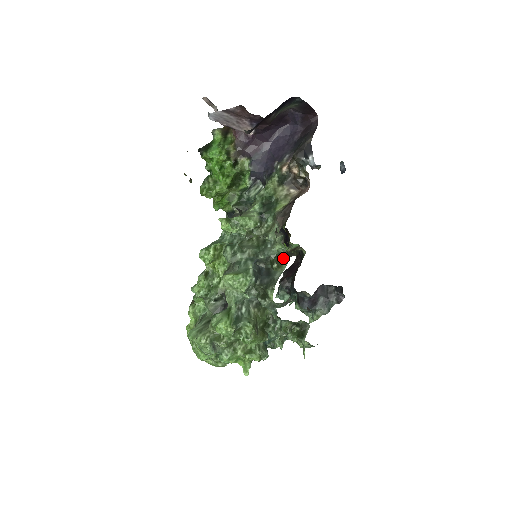
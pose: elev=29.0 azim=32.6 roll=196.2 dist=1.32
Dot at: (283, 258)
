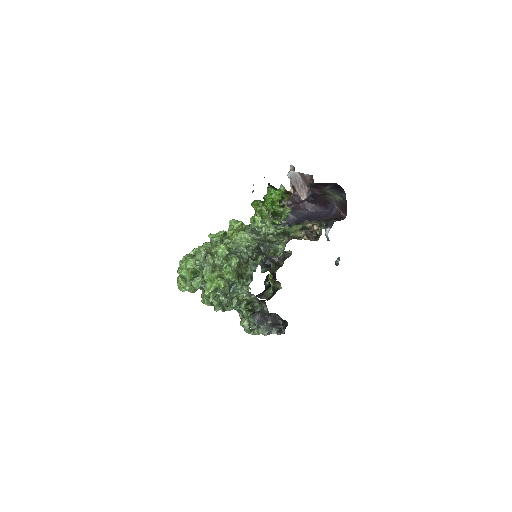
Dot at: (278, 255)
